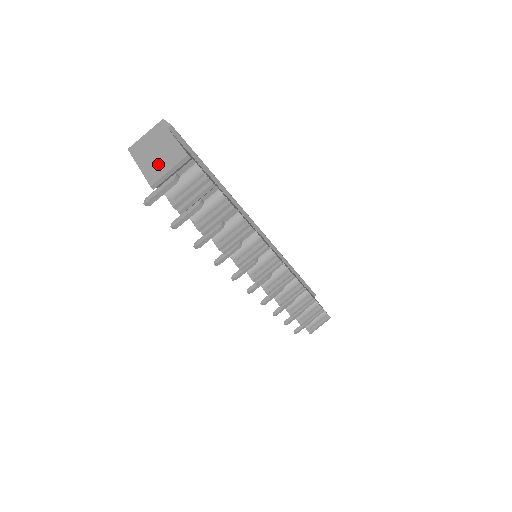
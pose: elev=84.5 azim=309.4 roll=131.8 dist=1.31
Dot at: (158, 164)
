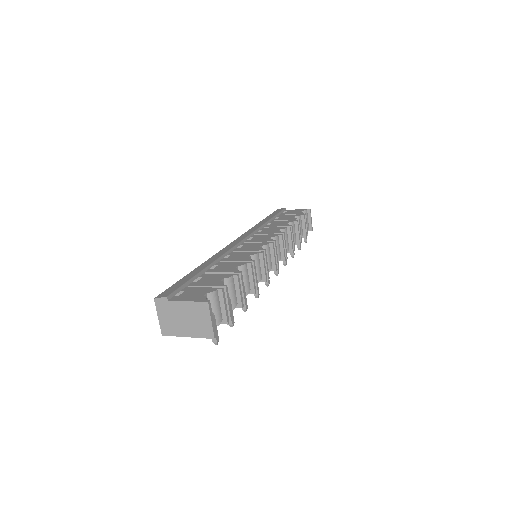
Dot at: (198, 324)
